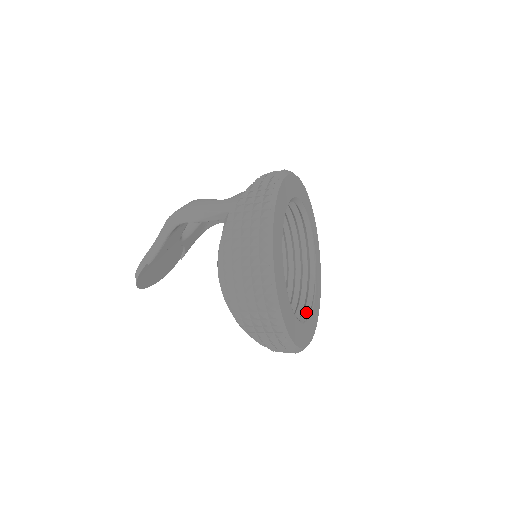
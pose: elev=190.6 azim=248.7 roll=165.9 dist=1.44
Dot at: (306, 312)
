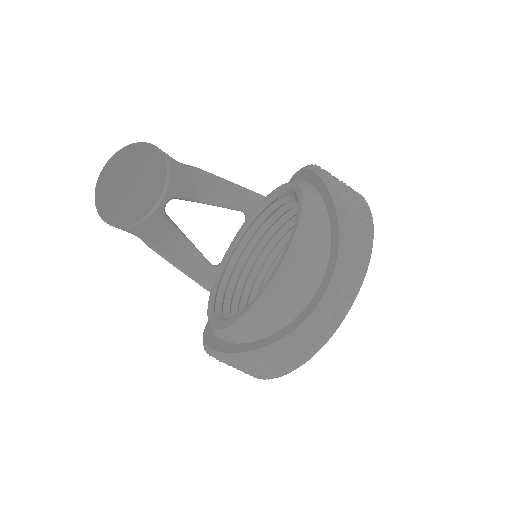
Dot at: occluded
